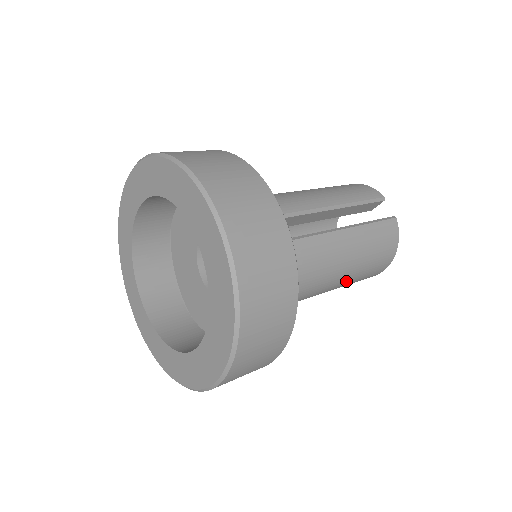
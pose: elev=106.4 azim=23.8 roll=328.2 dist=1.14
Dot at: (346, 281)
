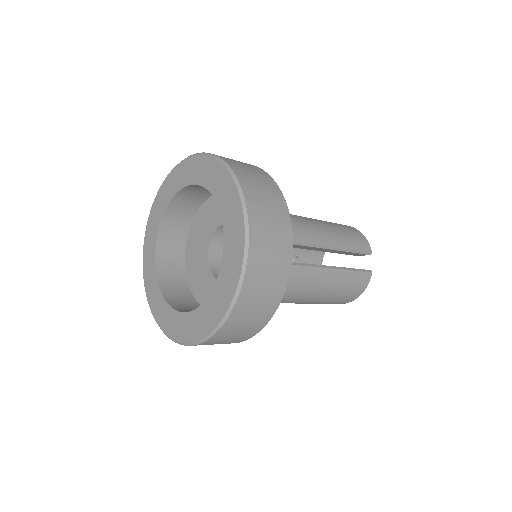
Dot at: (312, 302)
